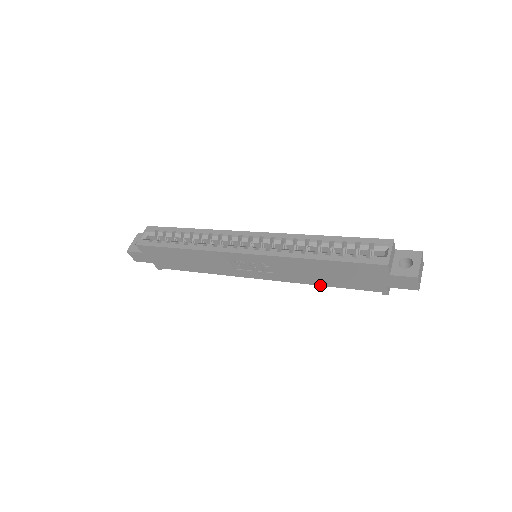
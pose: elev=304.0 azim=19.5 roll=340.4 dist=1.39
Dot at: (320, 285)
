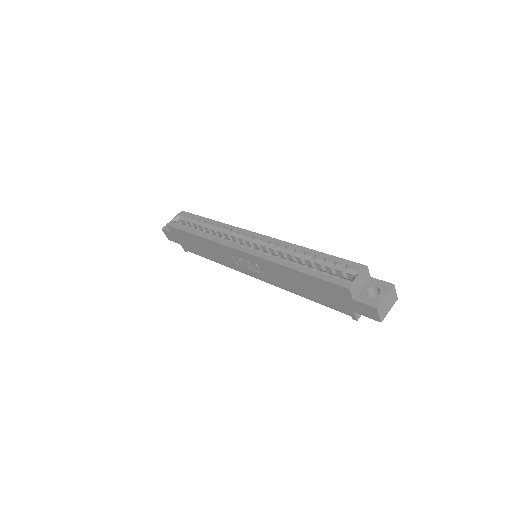
Dot at: (301, 296)
